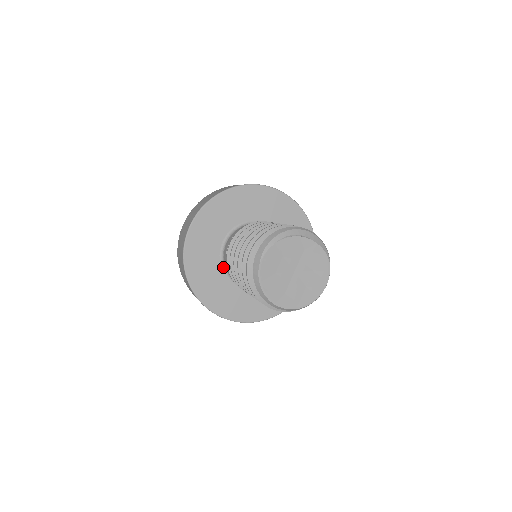
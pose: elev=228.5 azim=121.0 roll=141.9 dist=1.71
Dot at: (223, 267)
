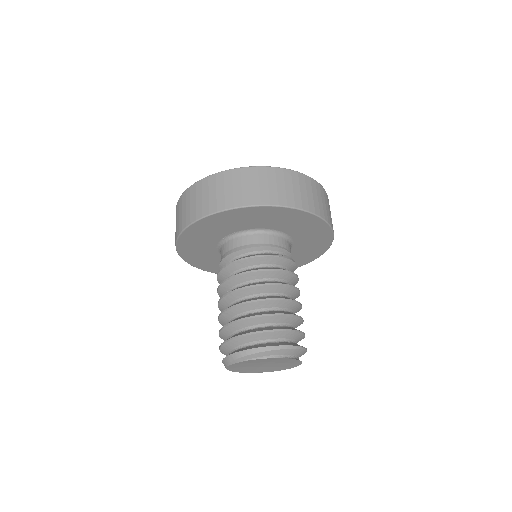
Dot at: occluded
